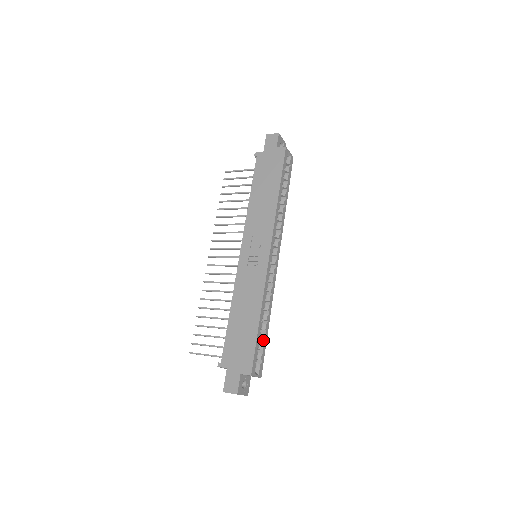
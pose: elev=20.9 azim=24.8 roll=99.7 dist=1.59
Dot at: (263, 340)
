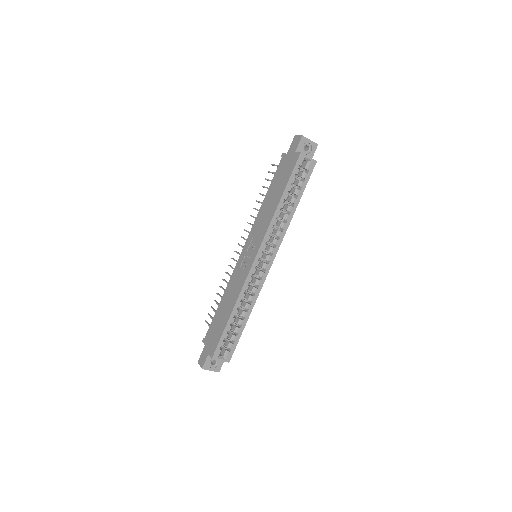
Dot at: (238, 332)
